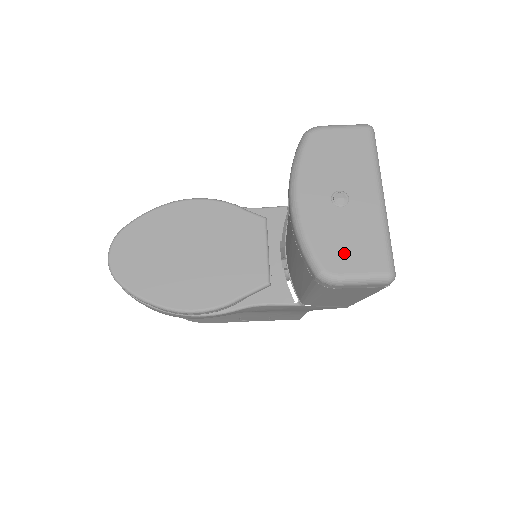
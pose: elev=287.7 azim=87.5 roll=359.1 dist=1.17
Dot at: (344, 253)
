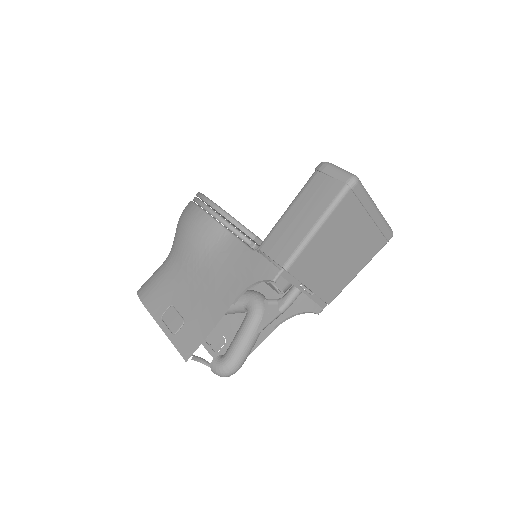
Dot at: occluded
